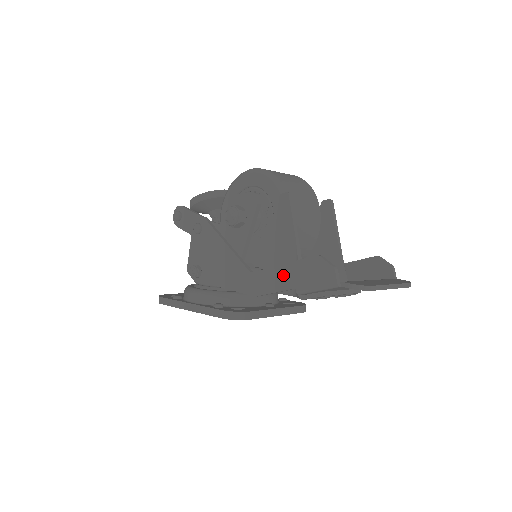
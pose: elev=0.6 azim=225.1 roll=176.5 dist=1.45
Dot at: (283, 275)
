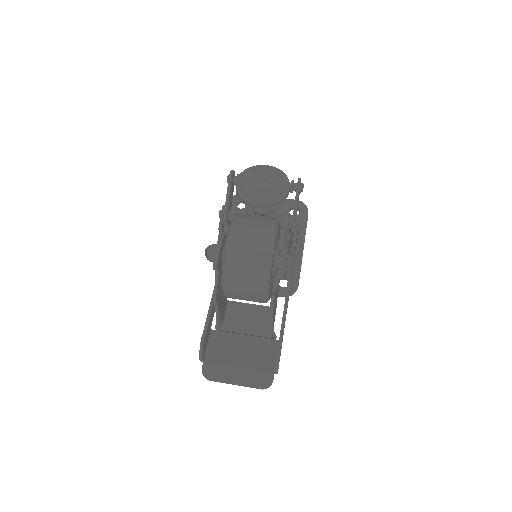
Dot at: occluded
